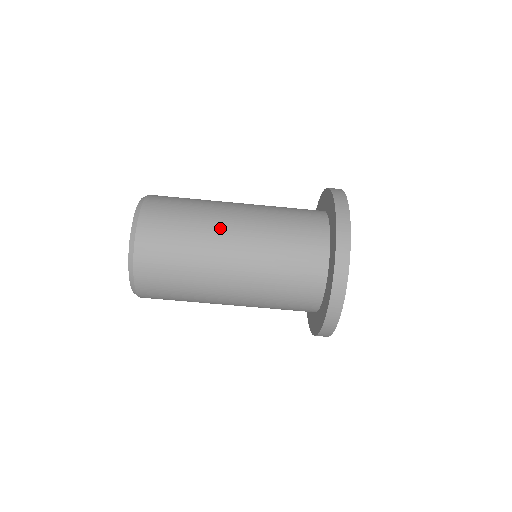
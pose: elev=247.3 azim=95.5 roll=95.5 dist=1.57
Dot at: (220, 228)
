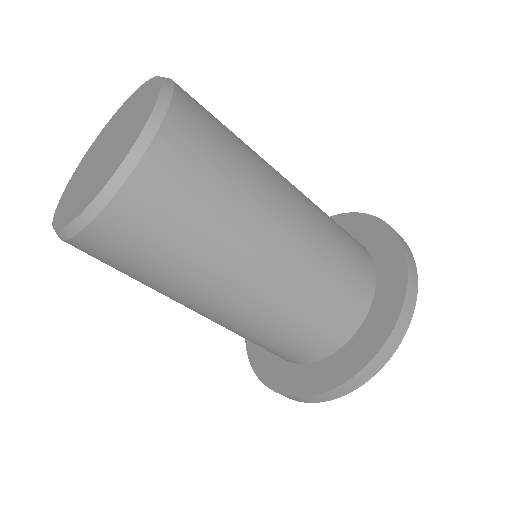
Dot at: (207, 296)
